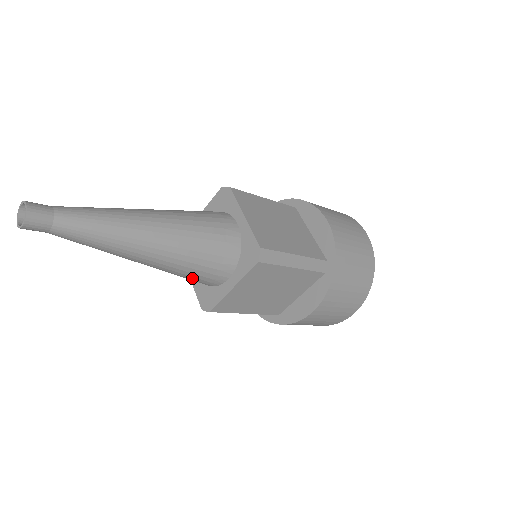
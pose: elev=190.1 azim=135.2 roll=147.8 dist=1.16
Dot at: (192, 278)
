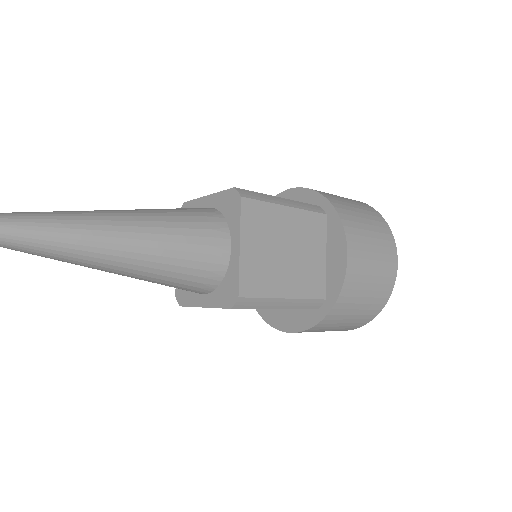
Dot at: (193, 266)
